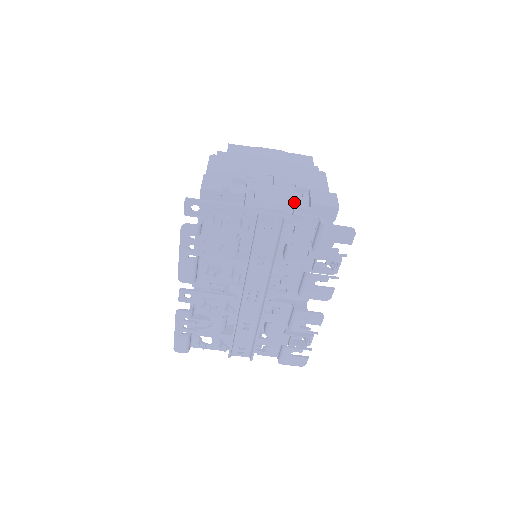
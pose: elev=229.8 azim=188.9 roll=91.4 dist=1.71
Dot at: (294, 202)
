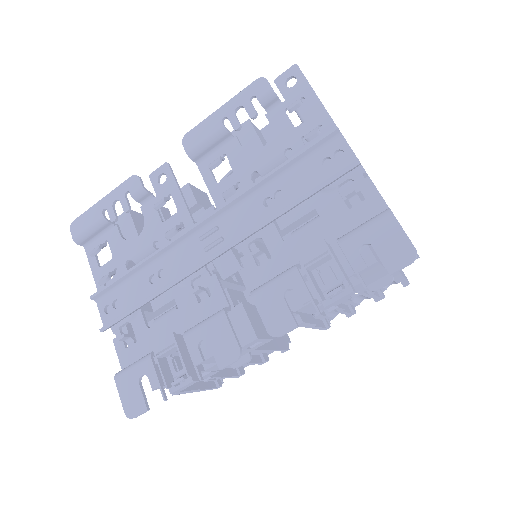
Dot at: occluded
